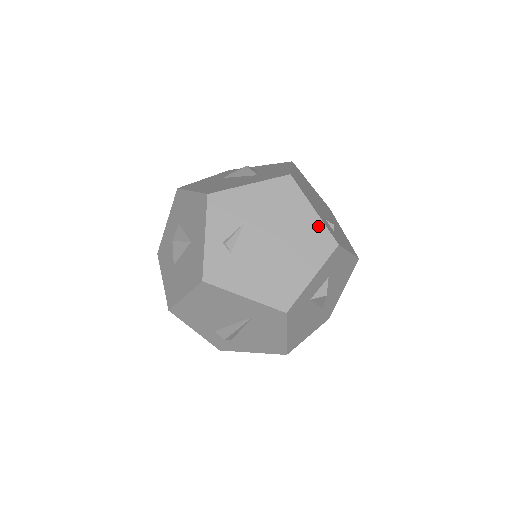
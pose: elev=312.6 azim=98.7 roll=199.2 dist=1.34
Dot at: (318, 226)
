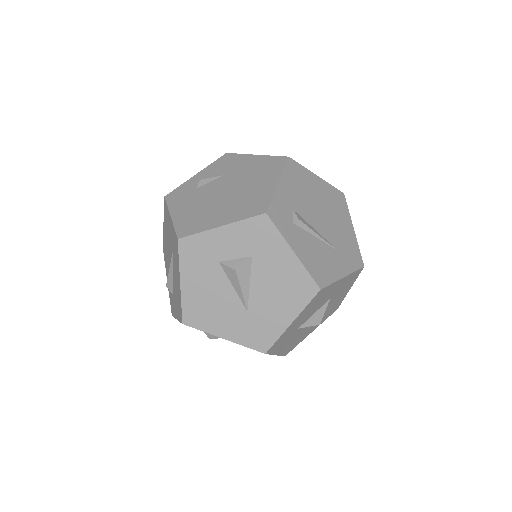
Dot at: (267, 194)
